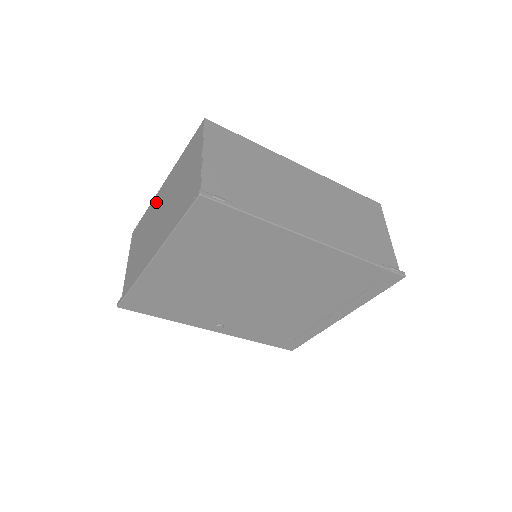
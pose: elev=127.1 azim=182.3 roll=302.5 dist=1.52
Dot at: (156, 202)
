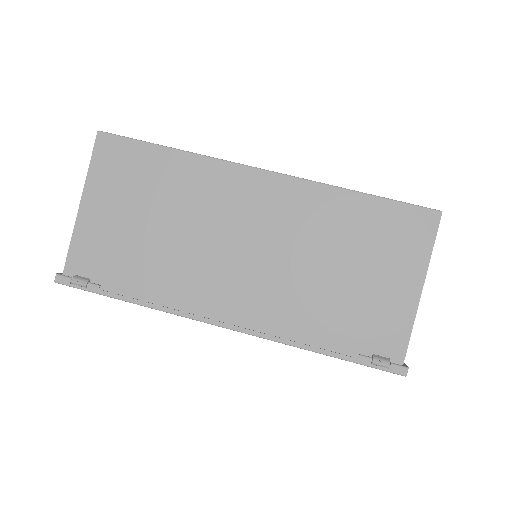
Dot at: occluded
